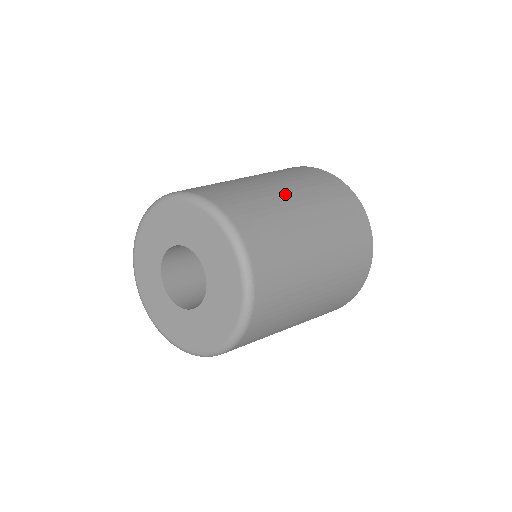
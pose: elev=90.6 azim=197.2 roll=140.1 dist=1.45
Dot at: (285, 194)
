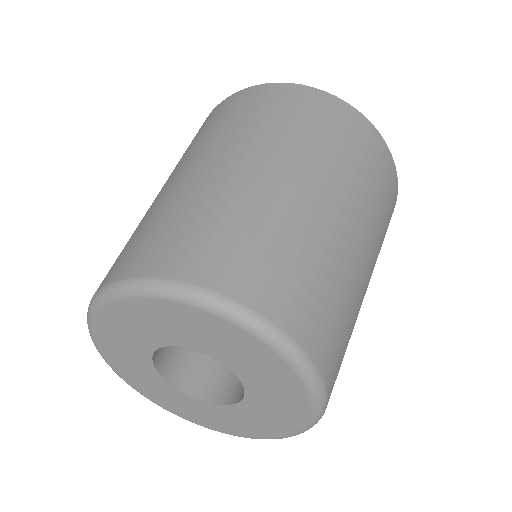
Dot at: (238, 170)
